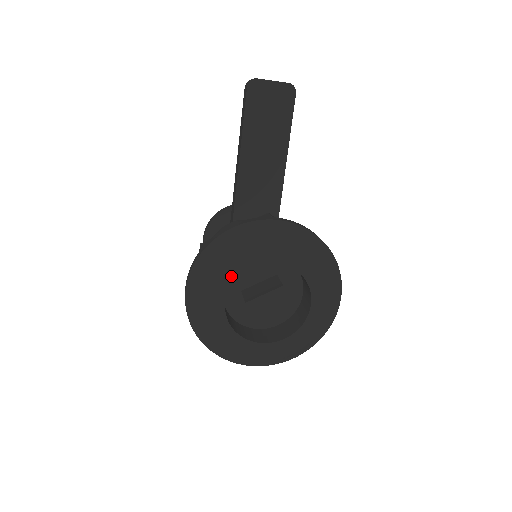
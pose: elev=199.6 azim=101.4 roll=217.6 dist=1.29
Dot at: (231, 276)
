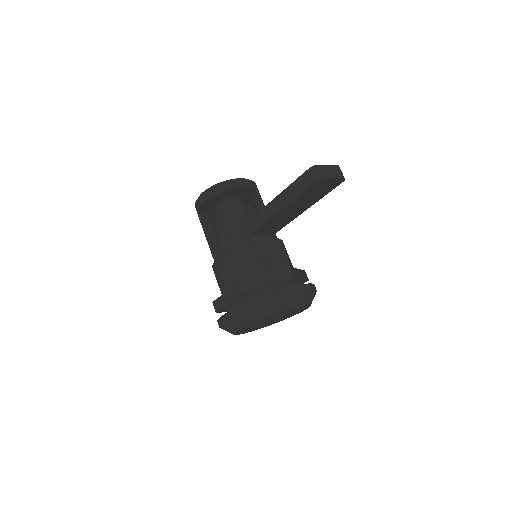
Dot at: occluded
